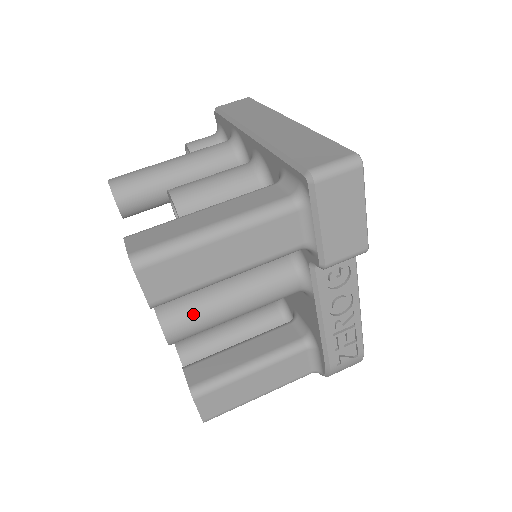
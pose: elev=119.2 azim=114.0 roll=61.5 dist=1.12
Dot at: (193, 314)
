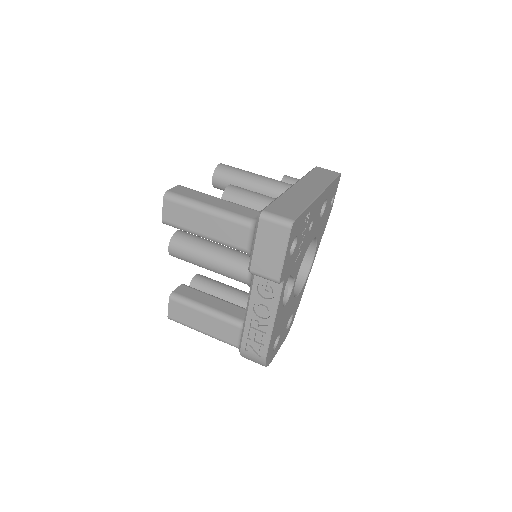
Dot at: (187, 247)
